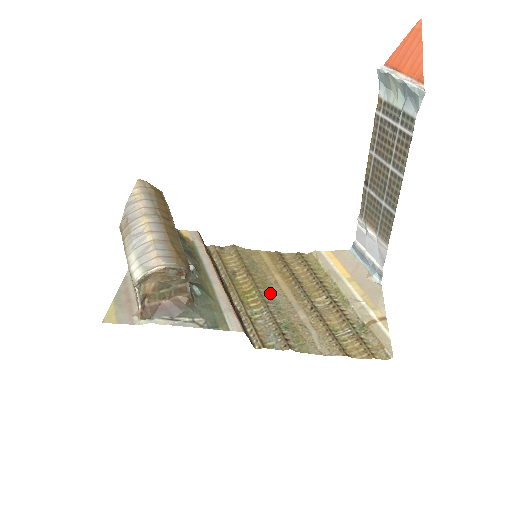
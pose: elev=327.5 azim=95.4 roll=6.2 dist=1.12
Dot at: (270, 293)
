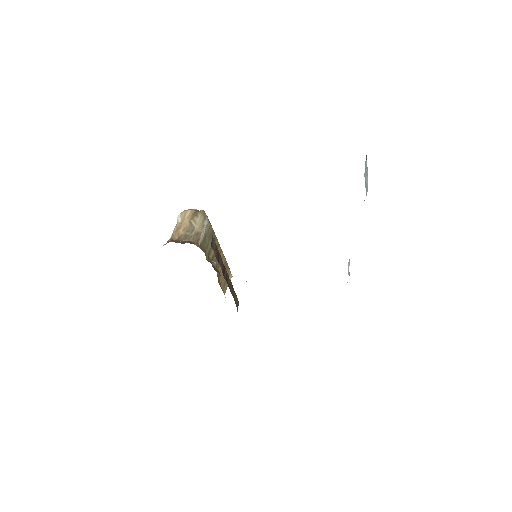
Dot at: occluded
